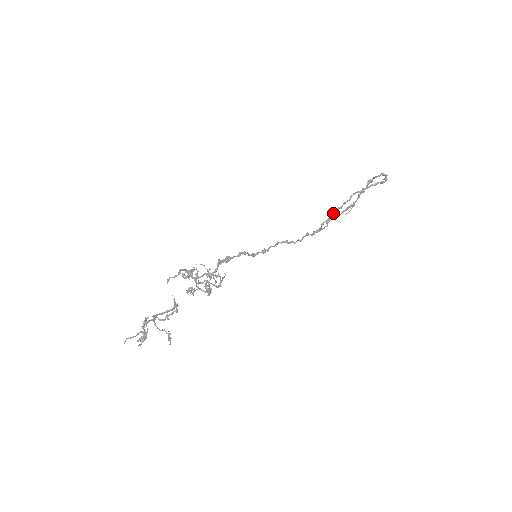
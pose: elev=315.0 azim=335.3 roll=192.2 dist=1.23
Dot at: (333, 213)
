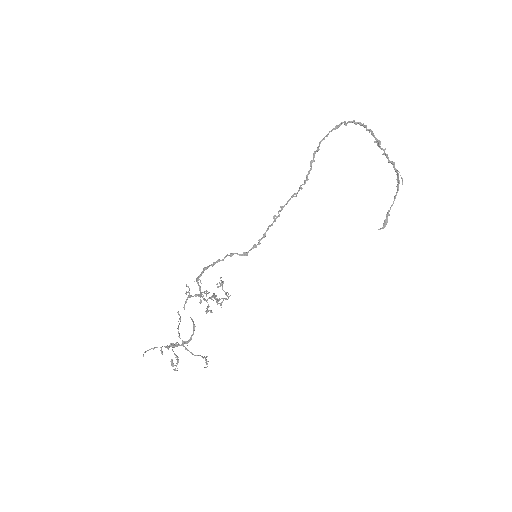
Dot at: (305, 180)
